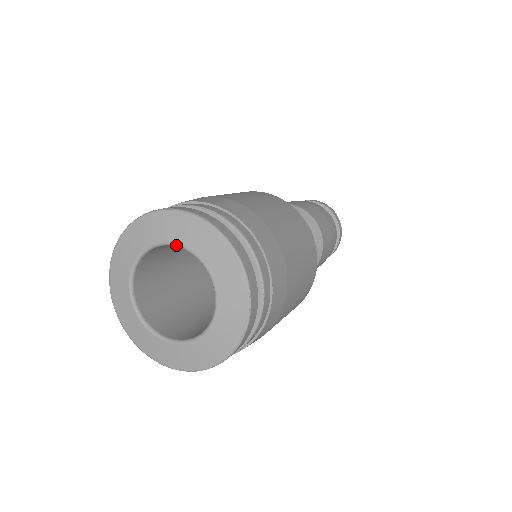
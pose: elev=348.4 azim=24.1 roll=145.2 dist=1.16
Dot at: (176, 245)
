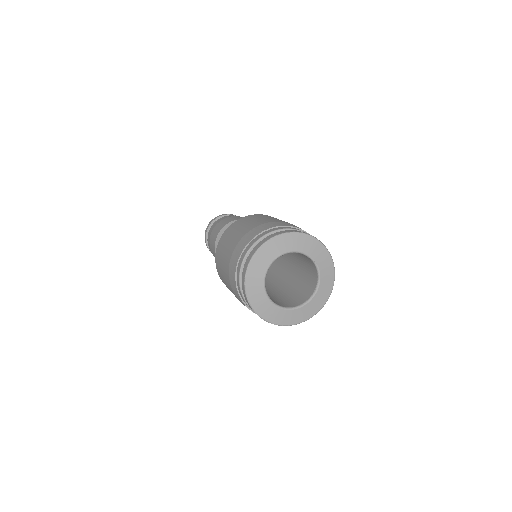
Dot at: (308, 256)
